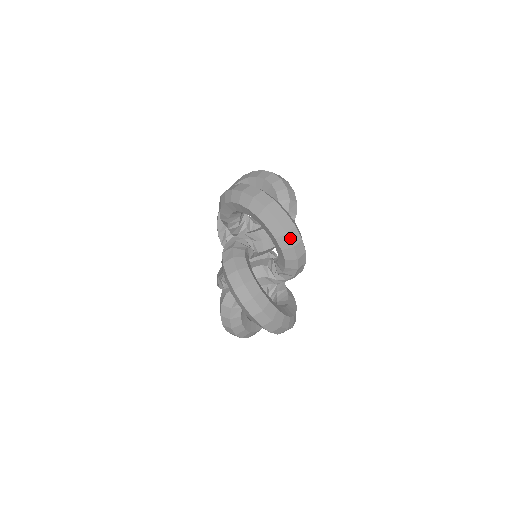
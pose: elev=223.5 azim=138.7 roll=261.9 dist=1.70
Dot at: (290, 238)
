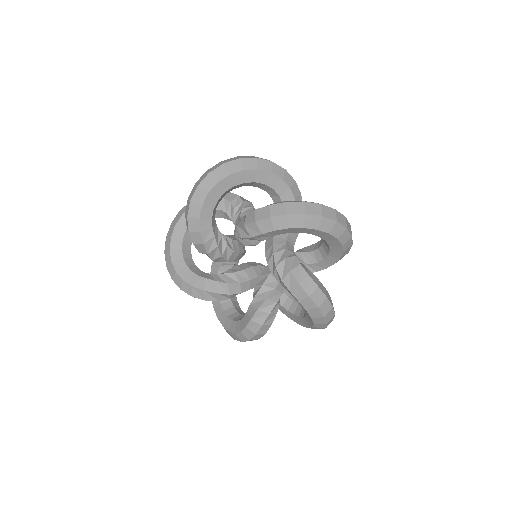
Dot at: occluded
